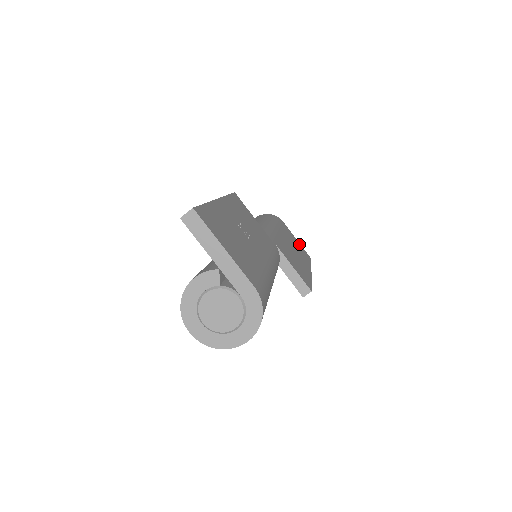
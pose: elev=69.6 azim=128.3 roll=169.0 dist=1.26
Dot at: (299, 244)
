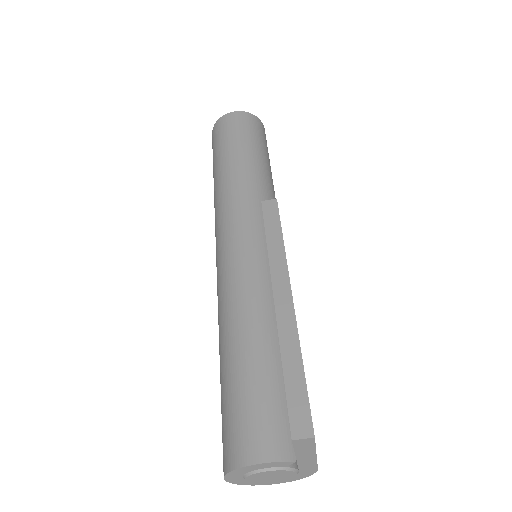
Dot at: occluded
